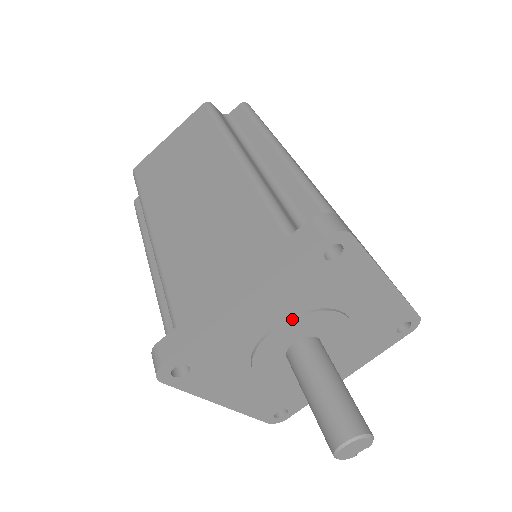
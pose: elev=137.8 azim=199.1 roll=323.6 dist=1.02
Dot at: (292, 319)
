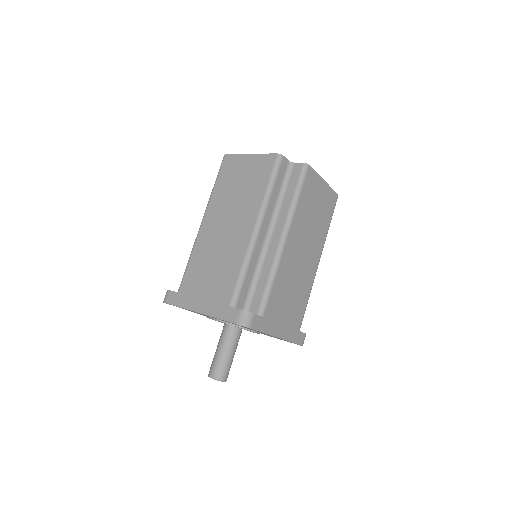
Dot at: occluded
